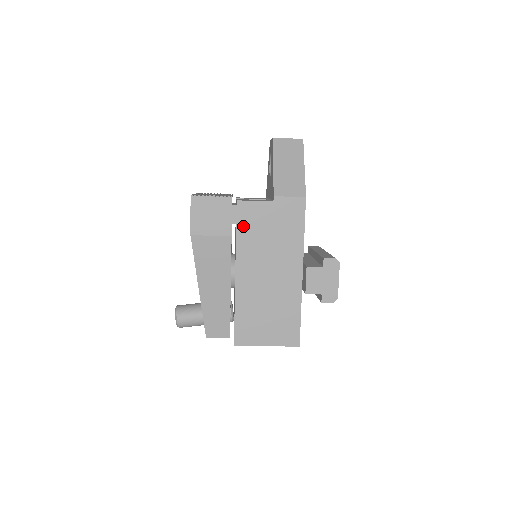
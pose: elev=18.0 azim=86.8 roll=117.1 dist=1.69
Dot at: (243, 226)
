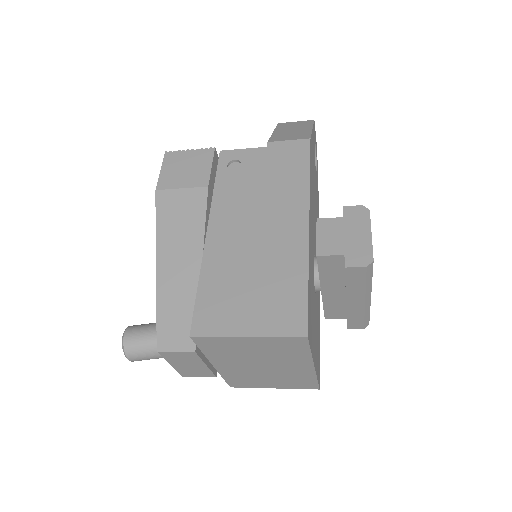
Dot at: (225, 175)
